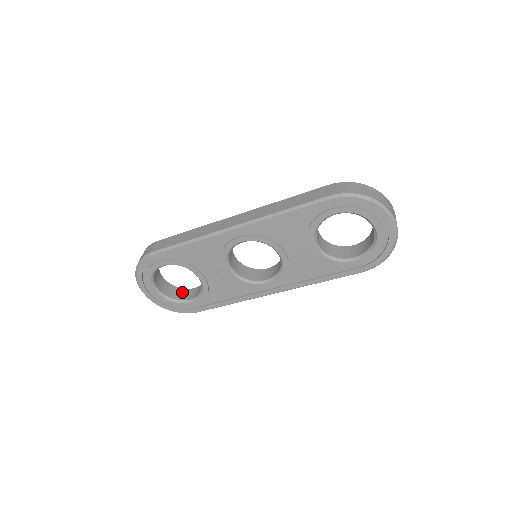
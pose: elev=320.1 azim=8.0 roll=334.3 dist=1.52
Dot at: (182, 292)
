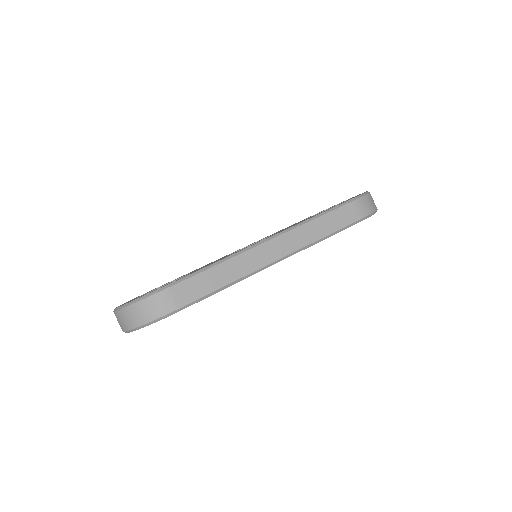
Dot at: occluded
